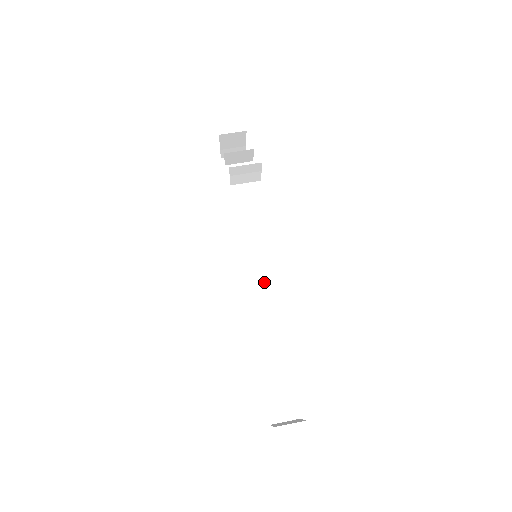
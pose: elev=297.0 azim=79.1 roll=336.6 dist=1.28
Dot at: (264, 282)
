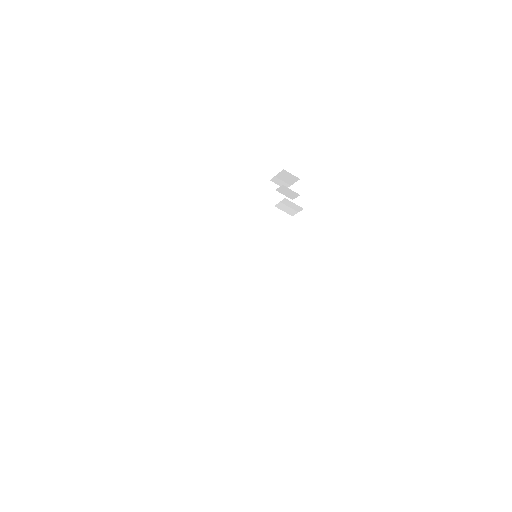
Dot at: (246, 274)
